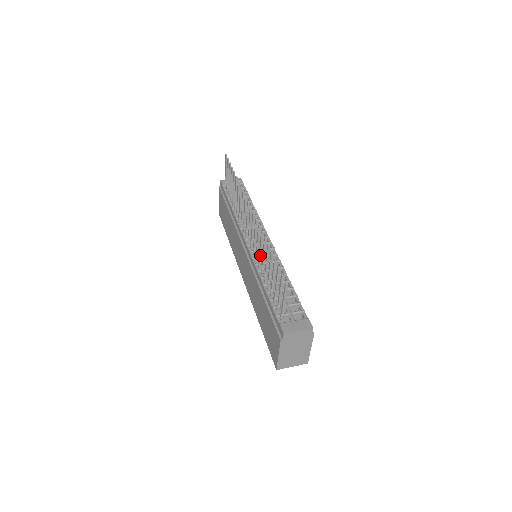
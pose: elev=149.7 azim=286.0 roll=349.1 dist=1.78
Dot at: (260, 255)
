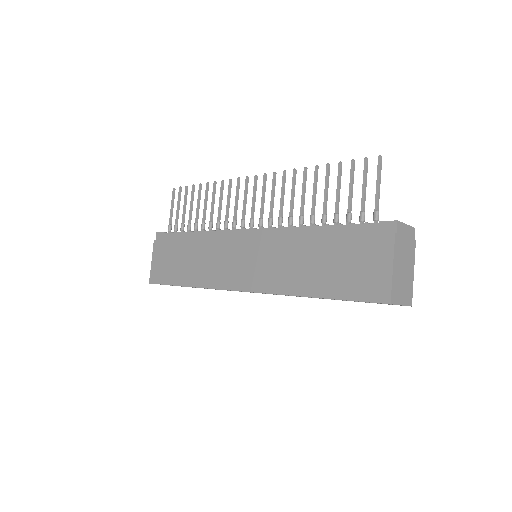
Dot at: (292, 206)
